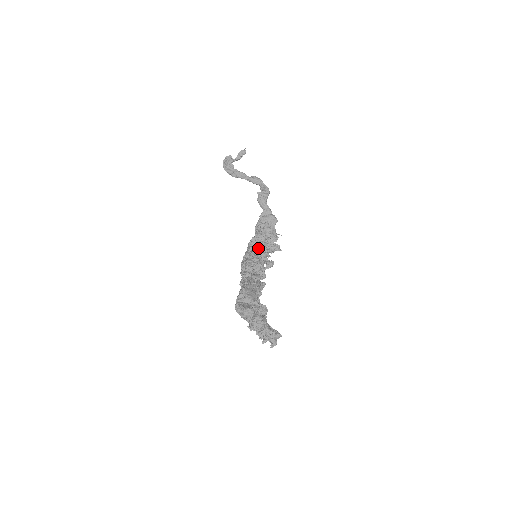
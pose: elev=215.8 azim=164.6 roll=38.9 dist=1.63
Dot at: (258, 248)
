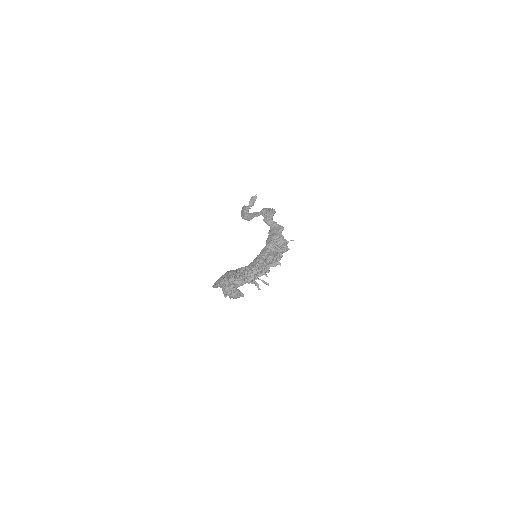
Dot at: (264, 254)
